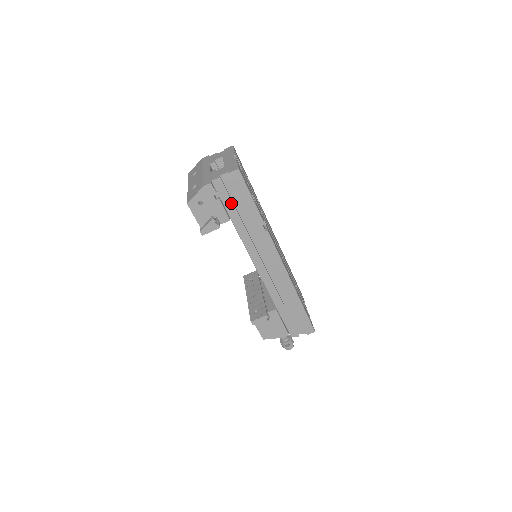
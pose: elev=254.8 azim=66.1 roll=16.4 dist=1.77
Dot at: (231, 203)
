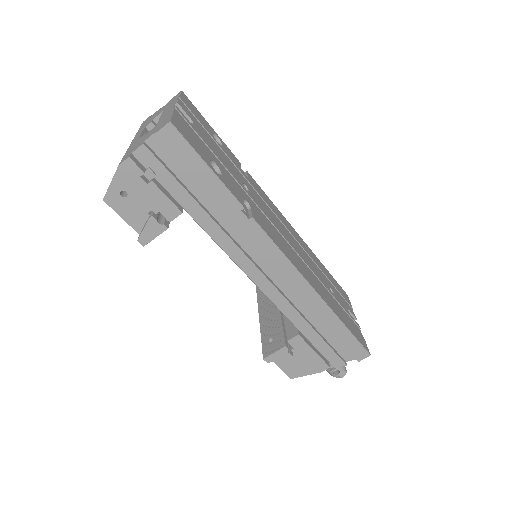
Dot at: (177, 184)
